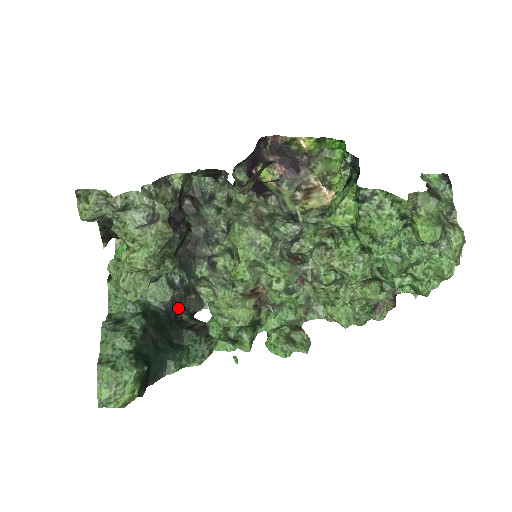
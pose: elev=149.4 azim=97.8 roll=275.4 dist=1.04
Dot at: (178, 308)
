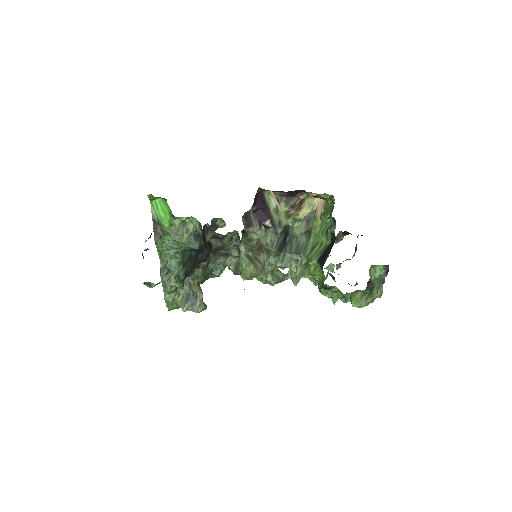
Dot at: (202, 241)
